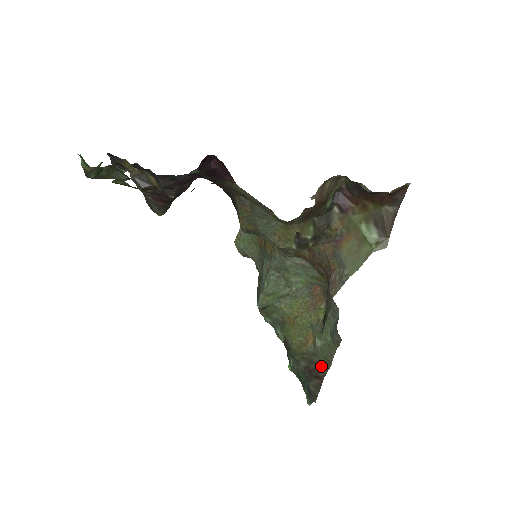
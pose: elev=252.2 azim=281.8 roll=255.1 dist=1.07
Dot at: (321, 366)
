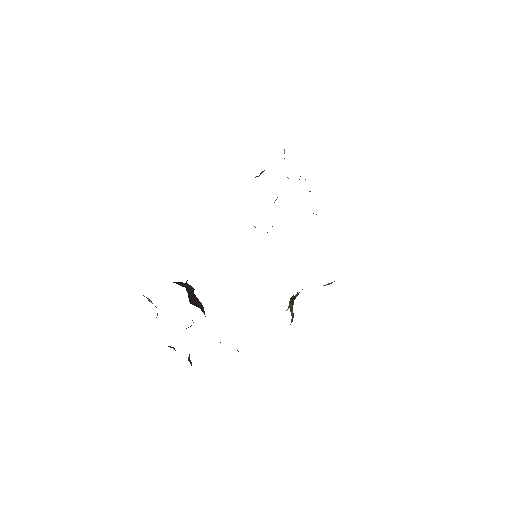
Dot at: occluded
